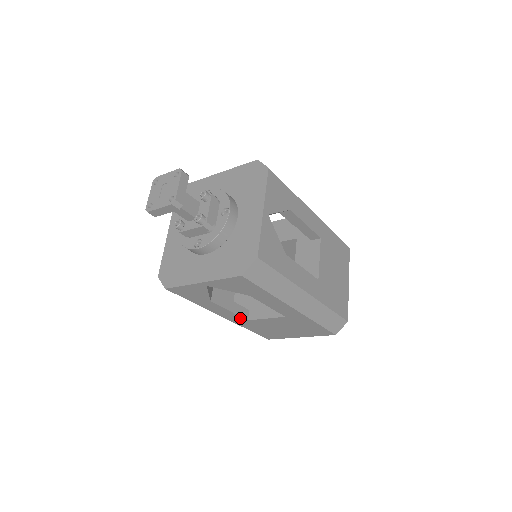
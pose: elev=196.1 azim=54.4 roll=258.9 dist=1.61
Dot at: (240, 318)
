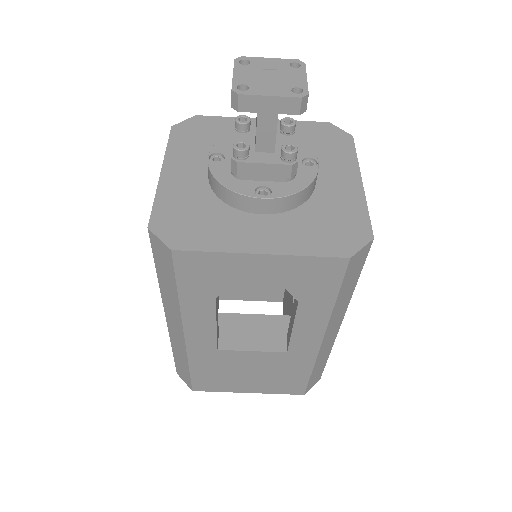
Dot at: (211, 343)
